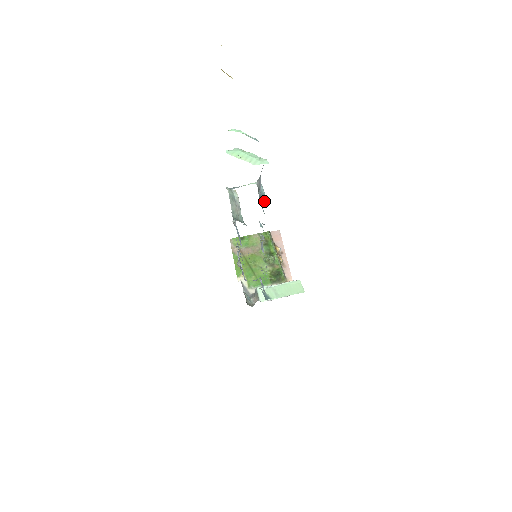
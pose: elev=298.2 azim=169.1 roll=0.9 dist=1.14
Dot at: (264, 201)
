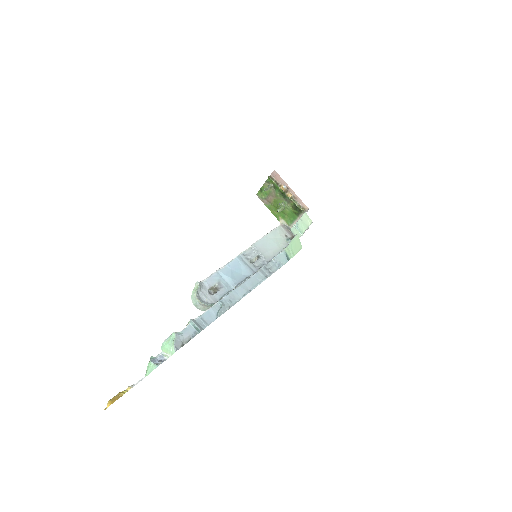
Dot at: (199, 332)
